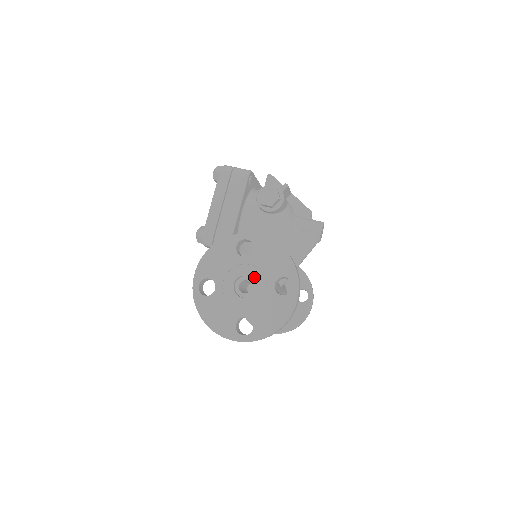
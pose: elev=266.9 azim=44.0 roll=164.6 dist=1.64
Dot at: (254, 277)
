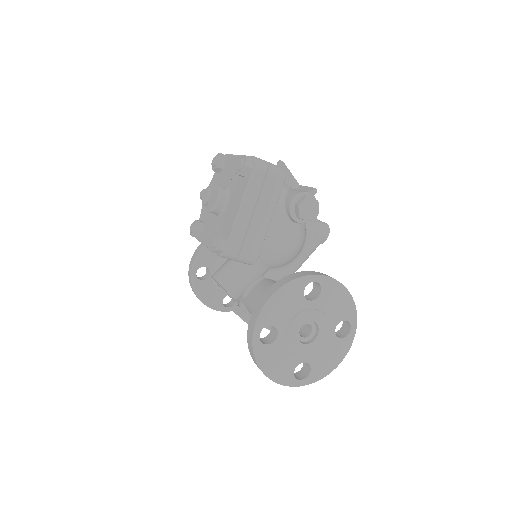
Dot at: (319, 322)
